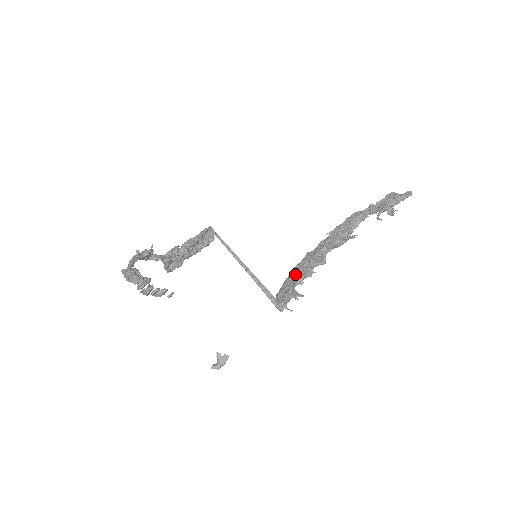
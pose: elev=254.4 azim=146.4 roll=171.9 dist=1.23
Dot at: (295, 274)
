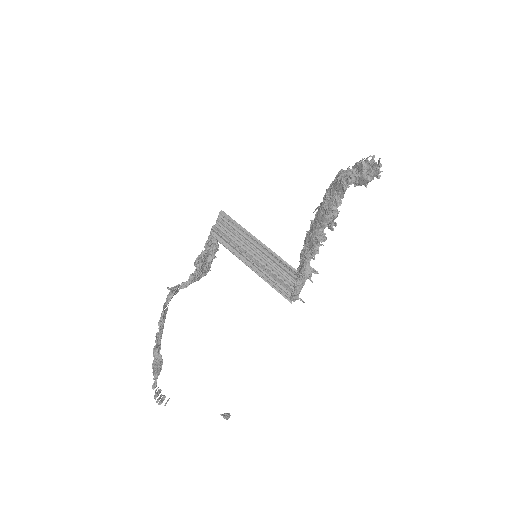
Dot at: (304, 251)
